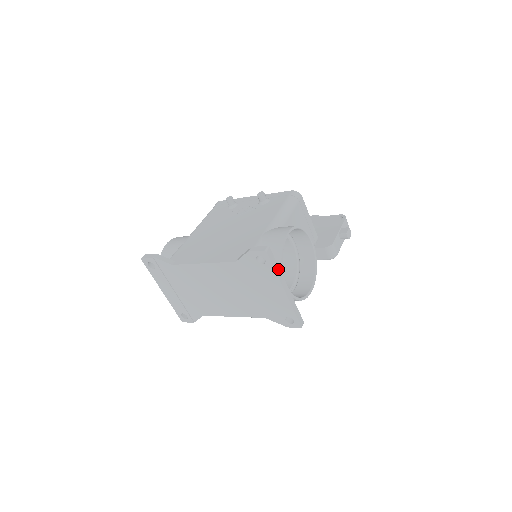
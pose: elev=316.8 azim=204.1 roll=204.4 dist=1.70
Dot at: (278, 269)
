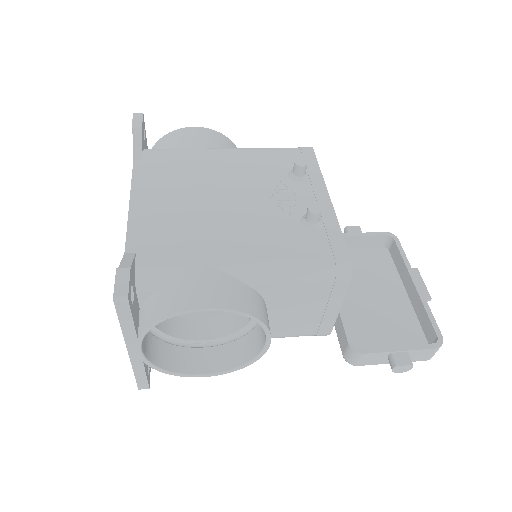
Dot at: (131, 328)
